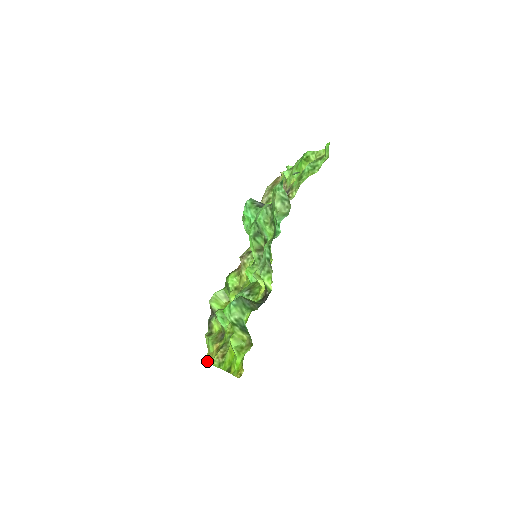
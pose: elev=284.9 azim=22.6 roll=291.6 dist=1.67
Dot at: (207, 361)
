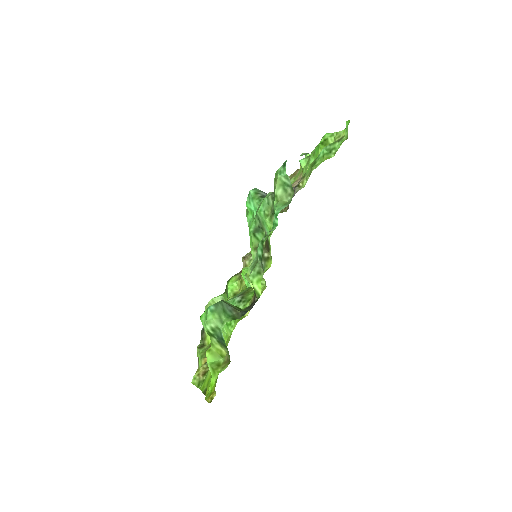
Dot at: occluded
